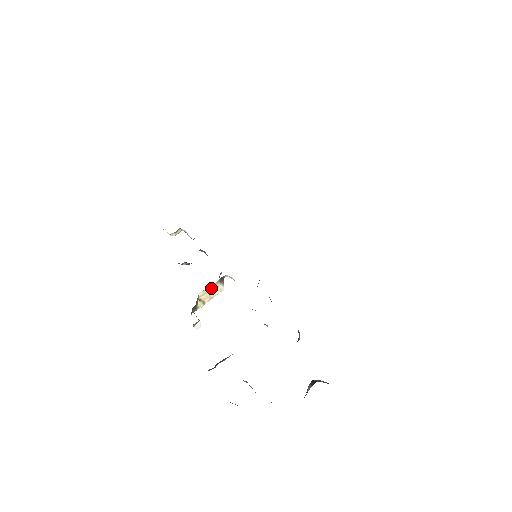
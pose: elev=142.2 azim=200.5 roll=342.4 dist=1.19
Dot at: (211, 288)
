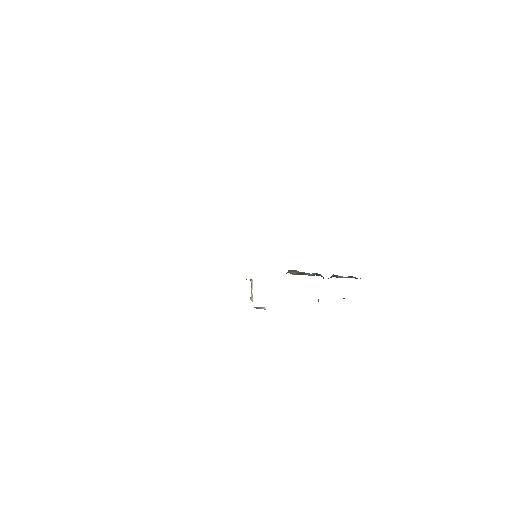
Dot at: (251, 290)
